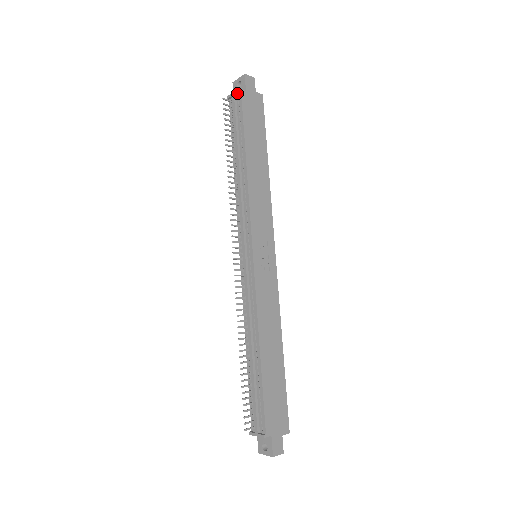
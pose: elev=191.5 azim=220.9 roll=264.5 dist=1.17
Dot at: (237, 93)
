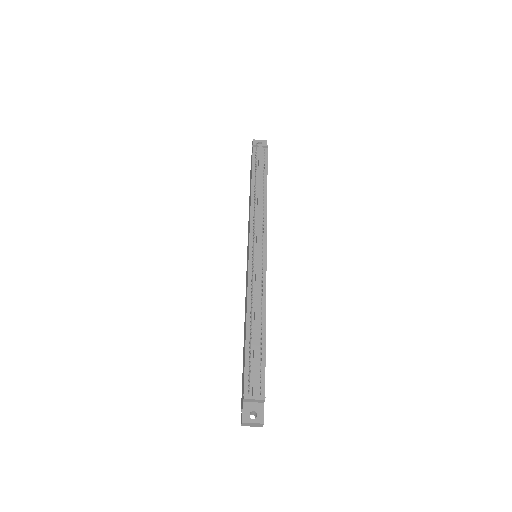
Dot at: (264, 147)
